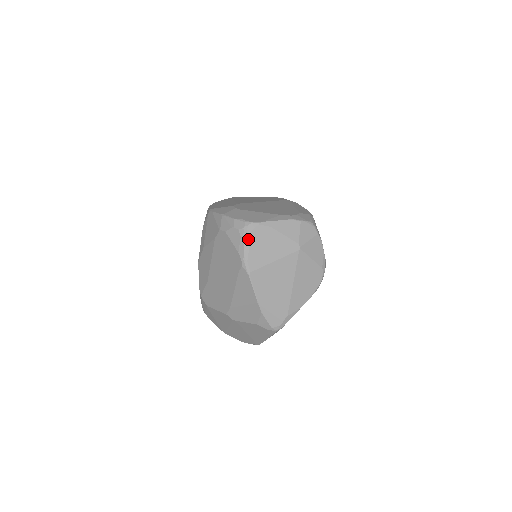
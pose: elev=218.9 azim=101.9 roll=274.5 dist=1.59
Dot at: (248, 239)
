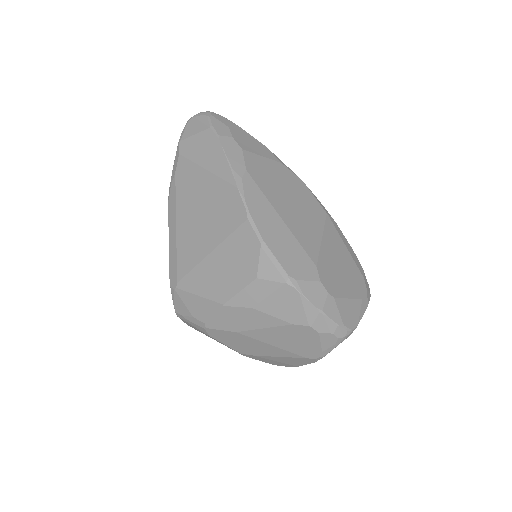
Dot at: occluded
